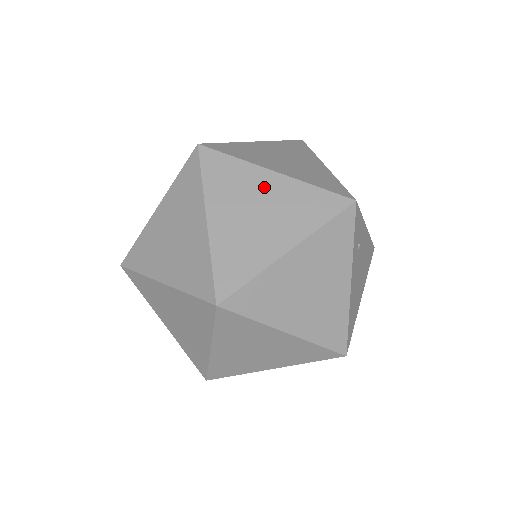
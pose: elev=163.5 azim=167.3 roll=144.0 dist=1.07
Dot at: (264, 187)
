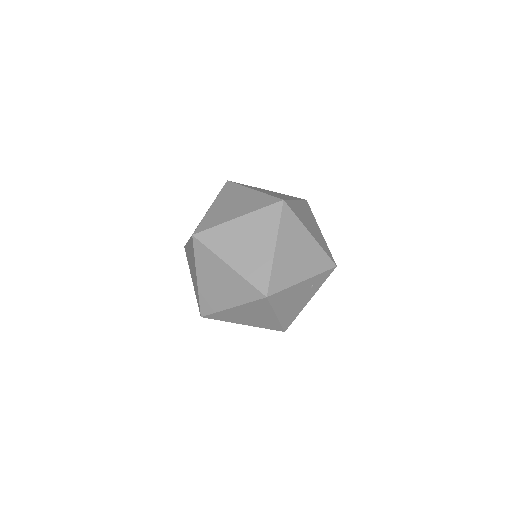
Dot at: (316, 226)
